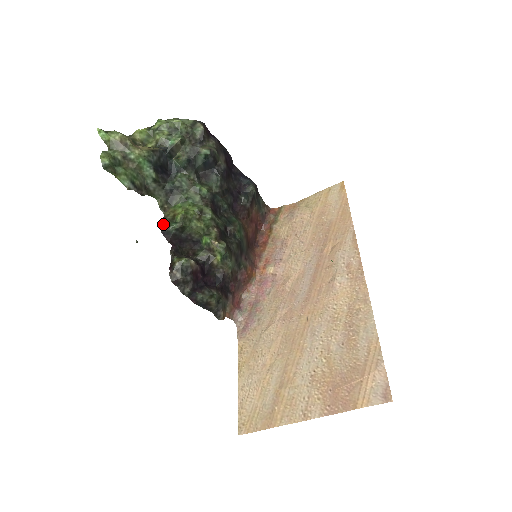
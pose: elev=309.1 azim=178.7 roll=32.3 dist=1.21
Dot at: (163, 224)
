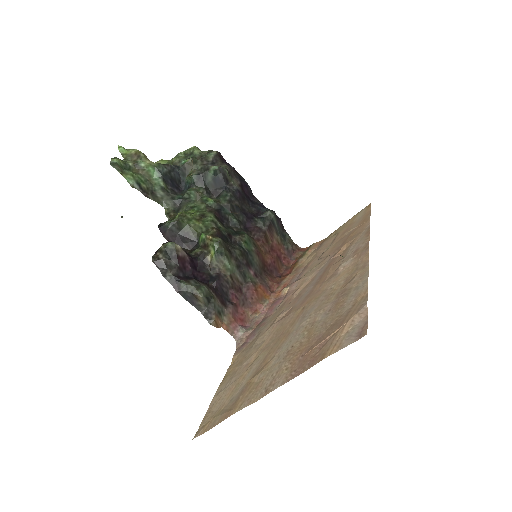
Dot at: occluded
